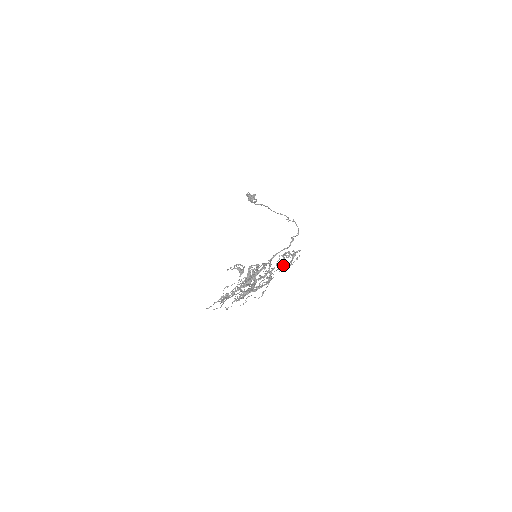
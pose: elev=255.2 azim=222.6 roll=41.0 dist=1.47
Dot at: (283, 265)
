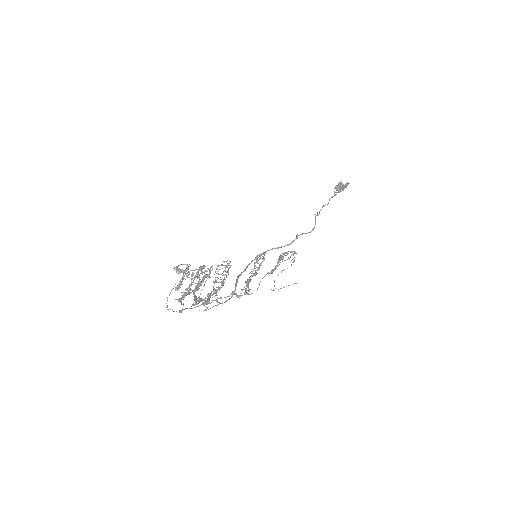
Dot at: (253, 268)
